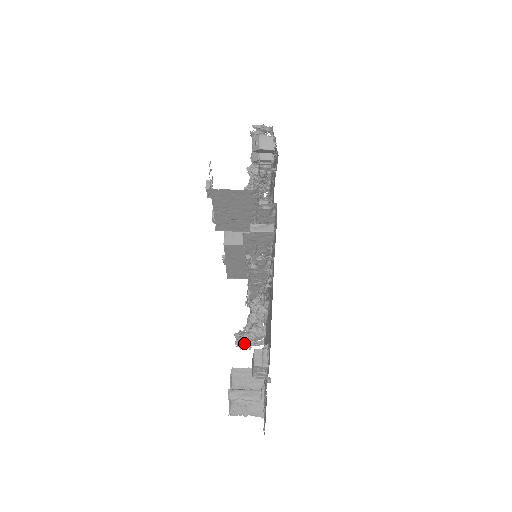
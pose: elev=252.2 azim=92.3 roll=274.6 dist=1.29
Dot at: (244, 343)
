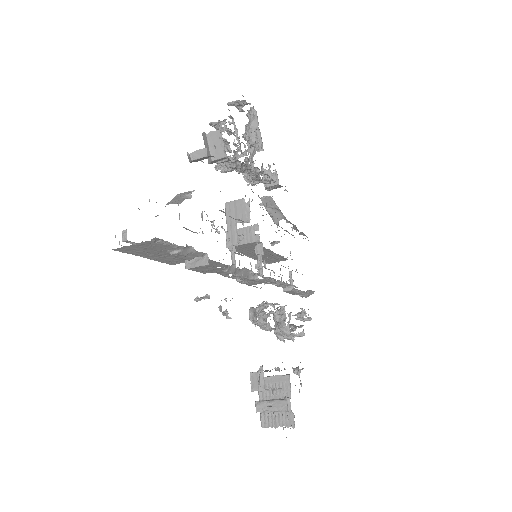
Dot at: (283, 338)
